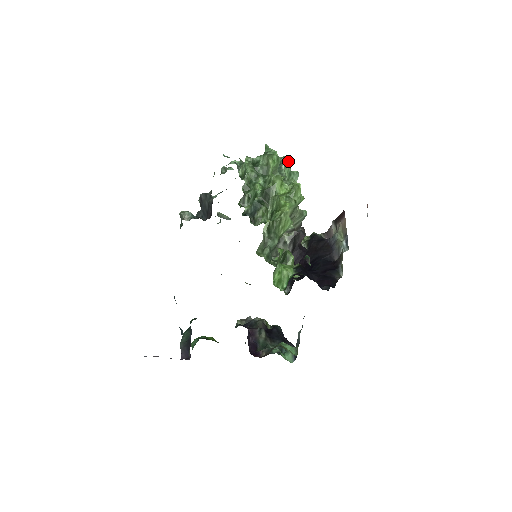
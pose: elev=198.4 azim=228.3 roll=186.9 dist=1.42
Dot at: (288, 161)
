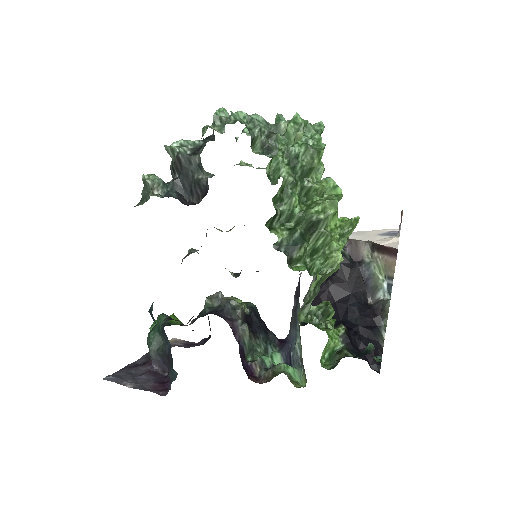
Dot at: (320, 134)
